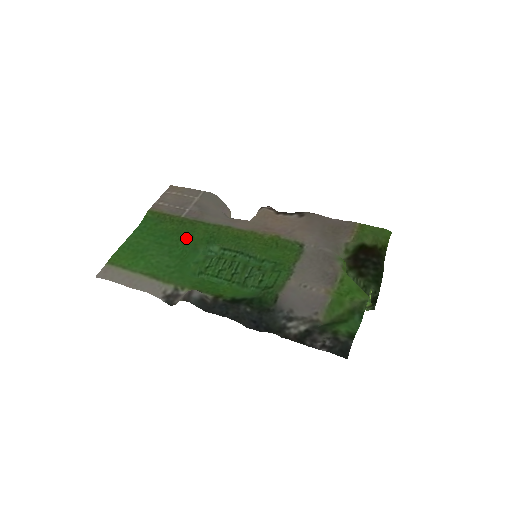
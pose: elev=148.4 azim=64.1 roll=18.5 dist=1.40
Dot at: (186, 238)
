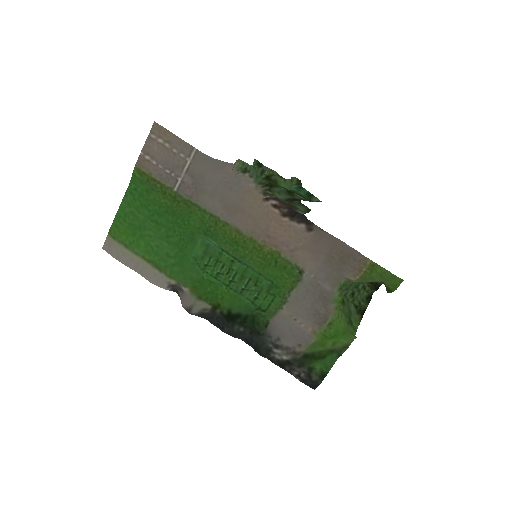
Dot at: (182, 223)
